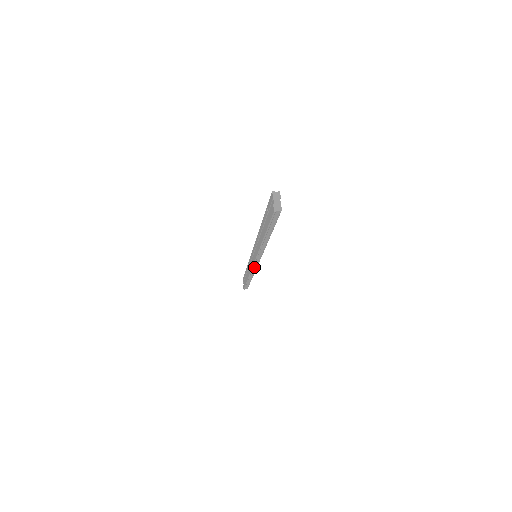
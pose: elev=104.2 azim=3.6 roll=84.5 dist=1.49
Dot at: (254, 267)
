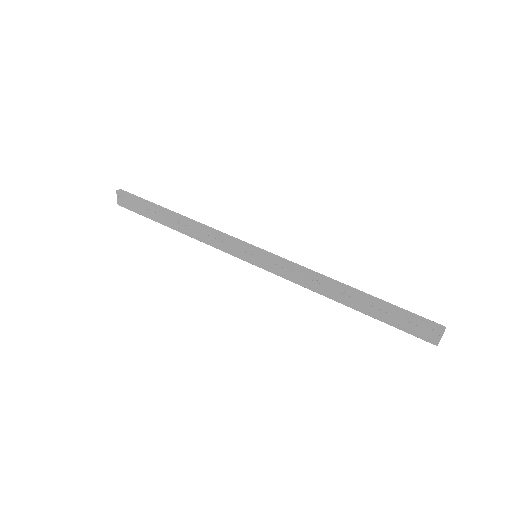
Dot at: (233, 253)
